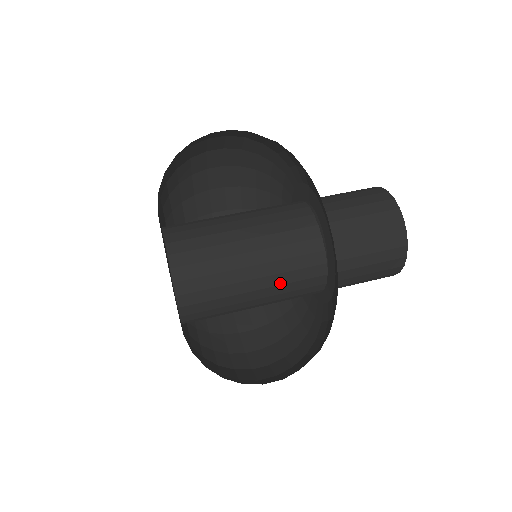
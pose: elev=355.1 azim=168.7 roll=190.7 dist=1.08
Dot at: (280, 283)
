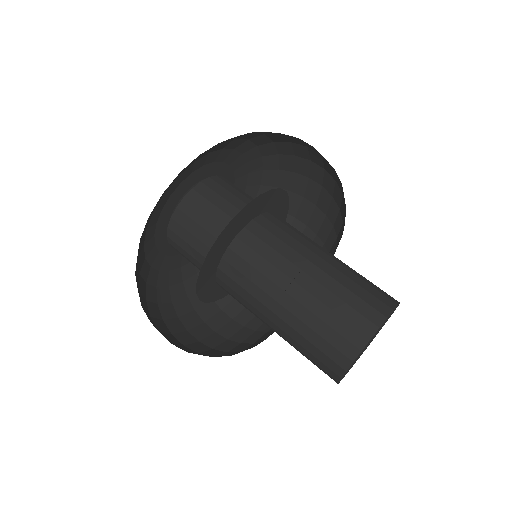
Dot at: (234, 289)
